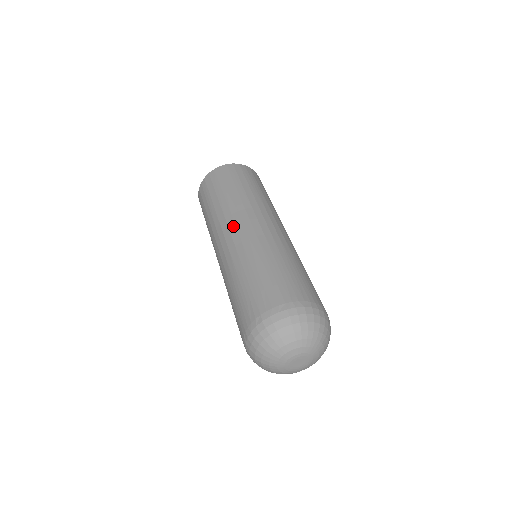
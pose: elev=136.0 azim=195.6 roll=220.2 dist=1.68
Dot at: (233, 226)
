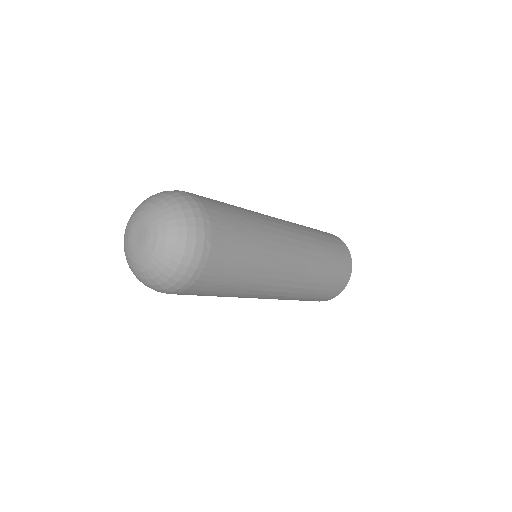
Dot at: occluded
